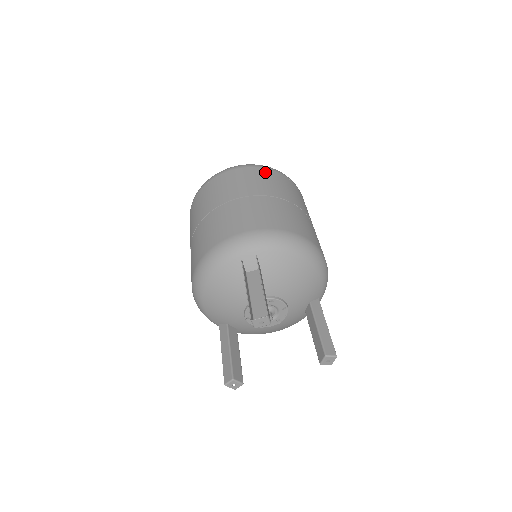
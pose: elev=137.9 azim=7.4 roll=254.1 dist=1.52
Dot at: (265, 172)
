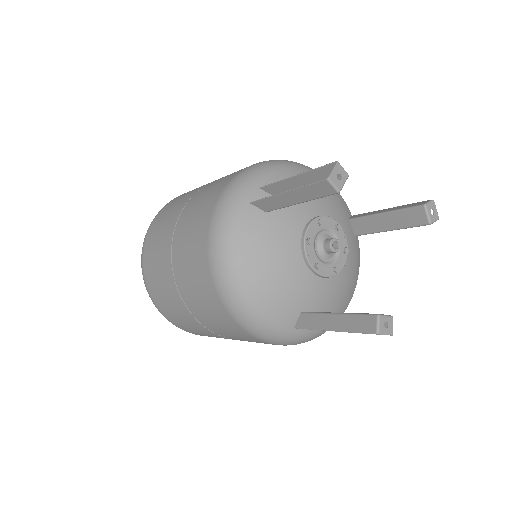
Dot at: occluded
